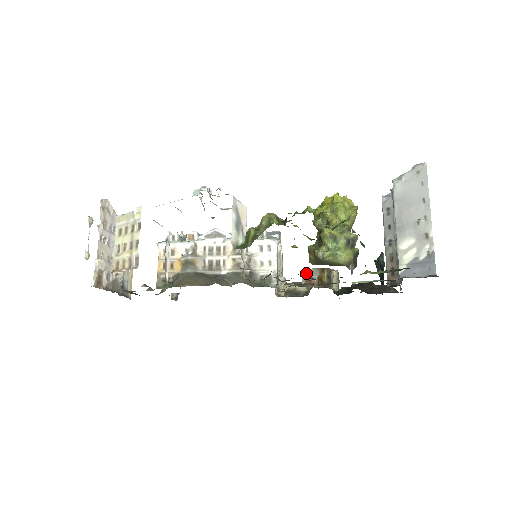
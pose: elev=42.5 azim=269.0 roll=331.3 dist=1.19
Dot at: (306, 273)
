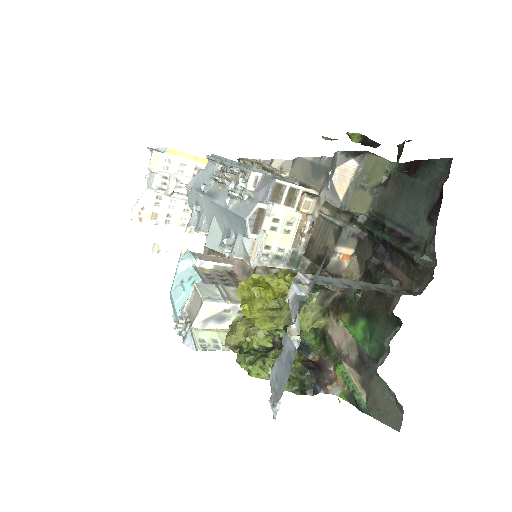
Dot at: (309, 259)
